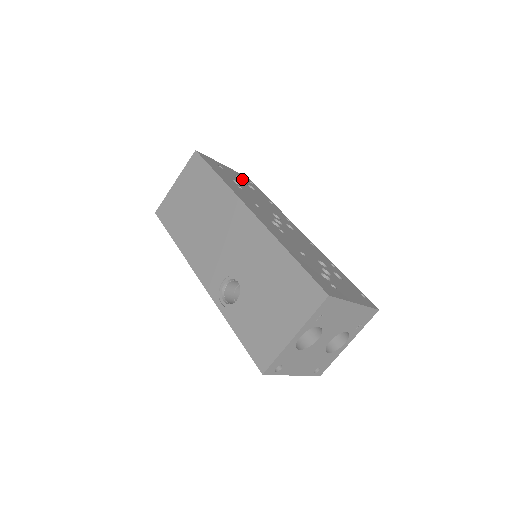
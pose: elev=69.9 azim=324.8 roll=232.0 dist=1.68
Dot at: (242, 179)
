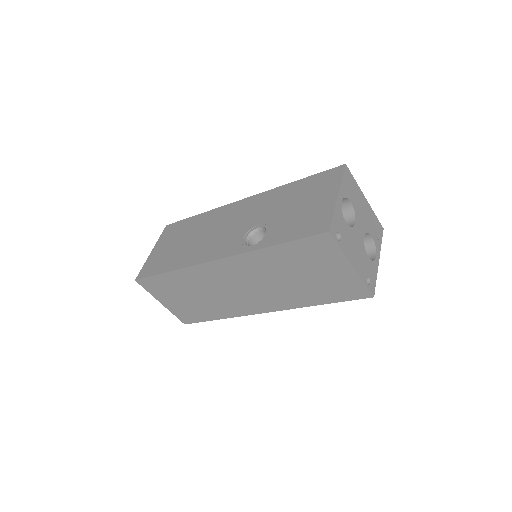
Dot at: occluded
